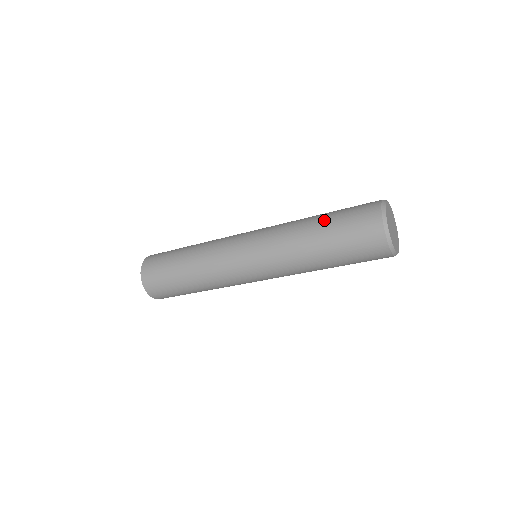
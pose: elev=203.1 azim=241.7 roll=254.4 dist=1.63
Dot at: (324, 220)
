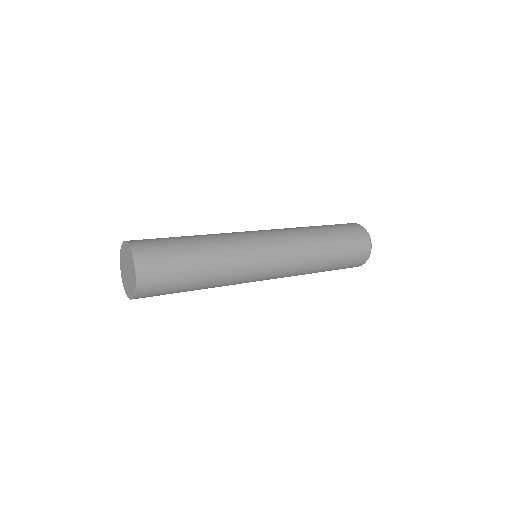
Dot at: (336, 254)
